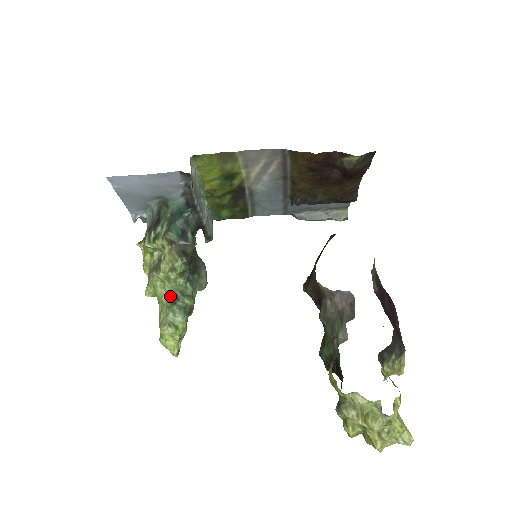
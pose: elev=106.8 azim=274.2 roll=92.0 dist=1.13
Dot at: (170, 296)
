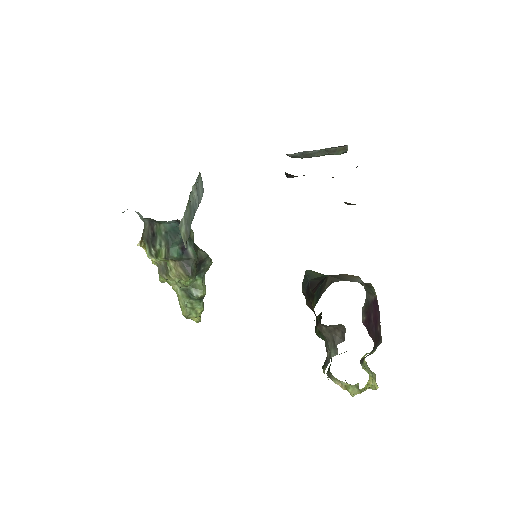
Dot at: (184, 290)
